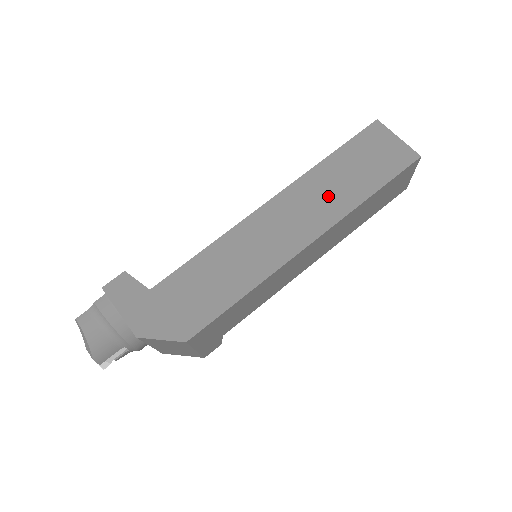
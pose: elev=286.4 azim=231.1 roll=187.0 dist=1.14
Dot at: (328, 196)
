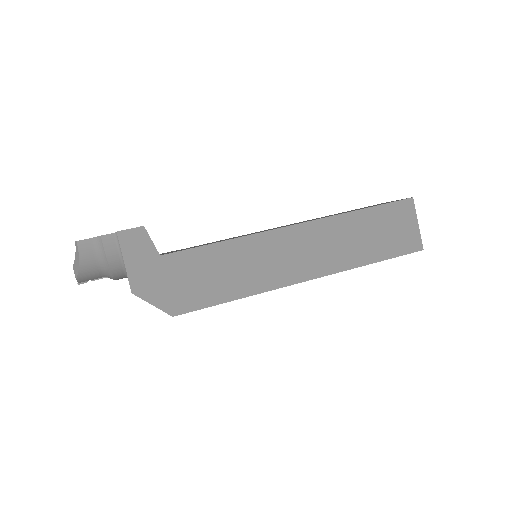
Dot at: (341, 246)
